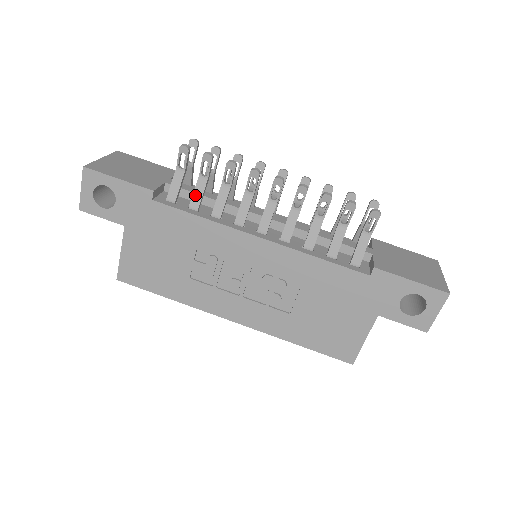
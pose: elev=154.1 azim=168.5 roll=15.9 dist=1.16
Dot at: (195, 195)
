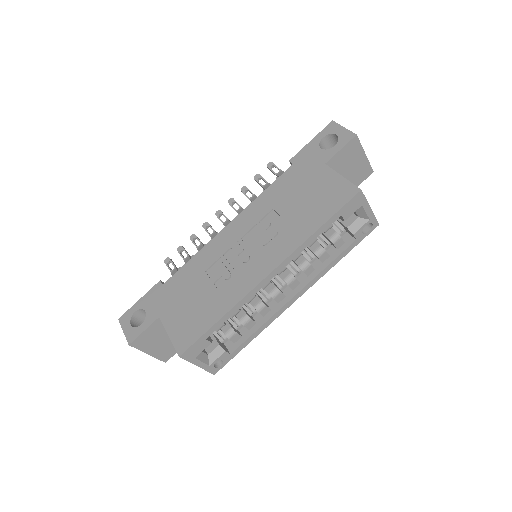
Dot at: occluded
